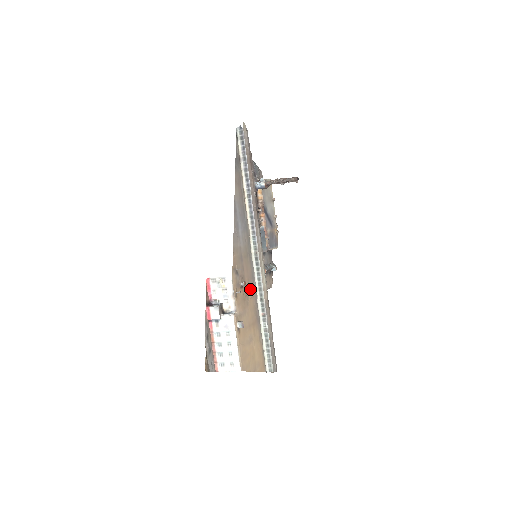
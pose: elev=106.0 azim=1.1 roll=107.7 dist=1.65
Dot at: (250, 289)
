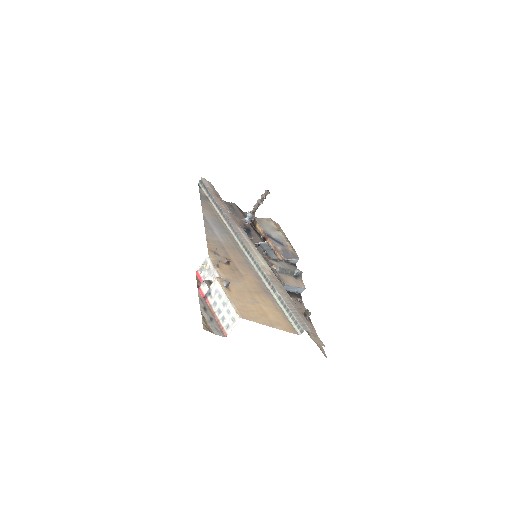
Dot at: (245, 269)
